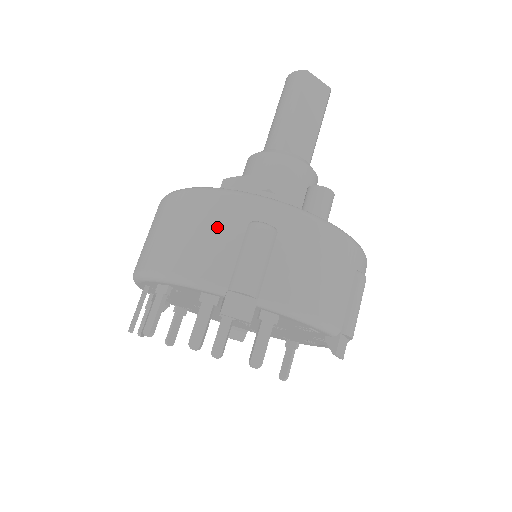
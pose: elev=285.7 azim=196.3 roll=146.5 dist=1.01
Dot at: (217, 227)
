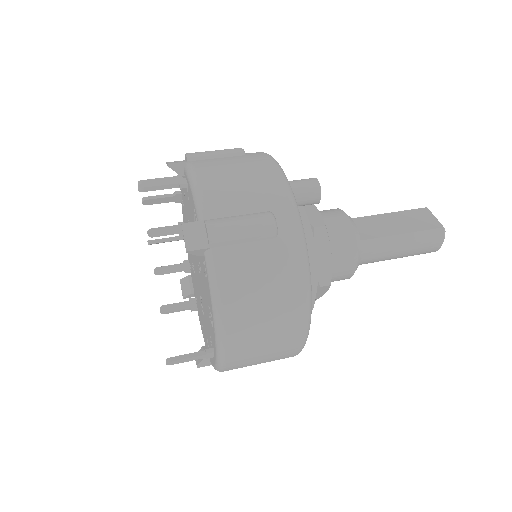
Dot at: occluded
